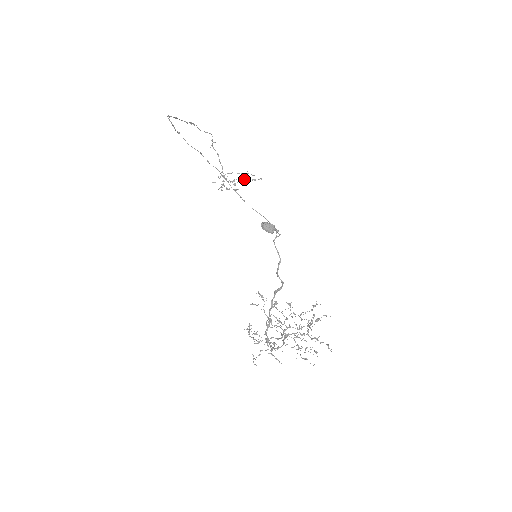
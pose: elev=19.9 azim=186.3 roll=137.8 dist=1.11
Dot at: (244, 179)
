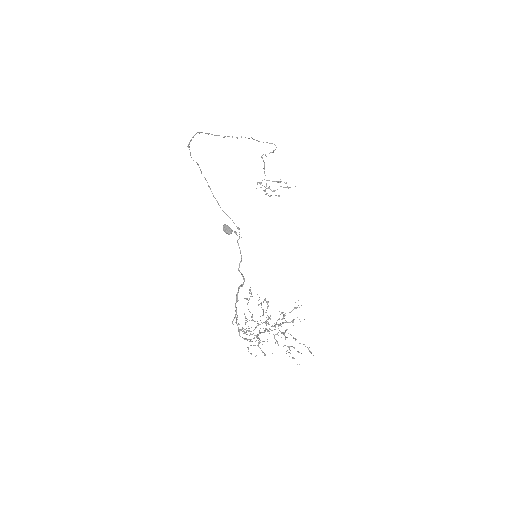
Dot at: occluded
